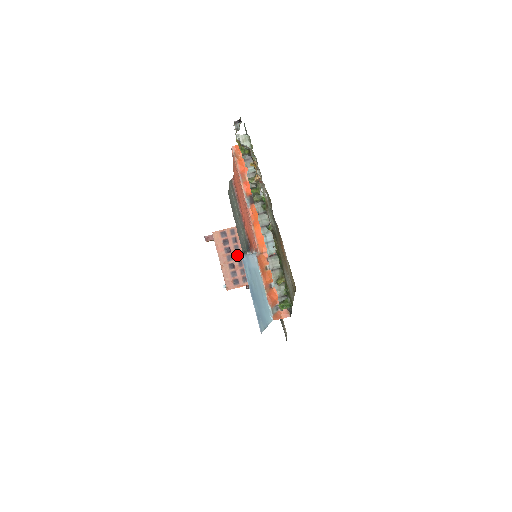
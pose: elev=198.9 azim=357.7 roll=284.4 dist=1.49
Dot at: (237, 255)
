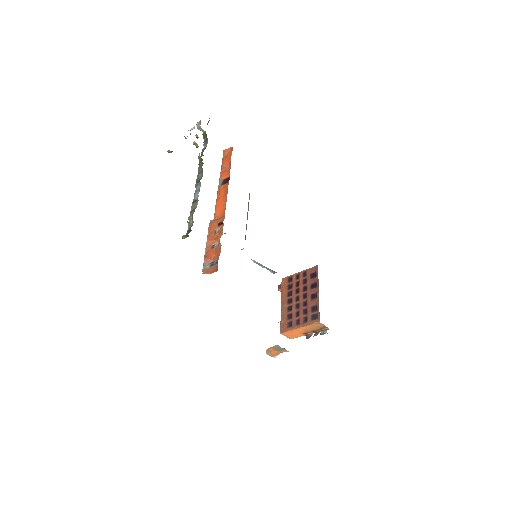
Dot at: (297, 298)
